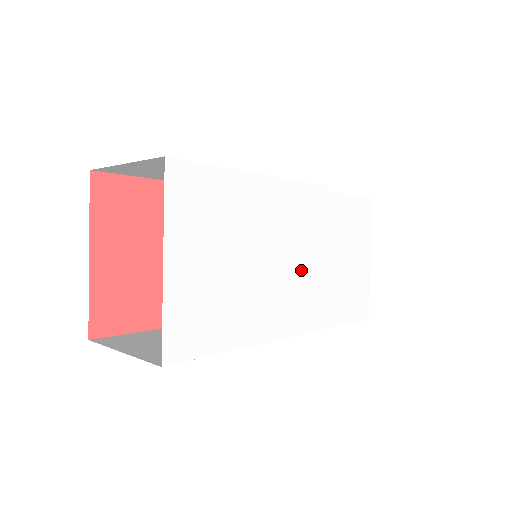
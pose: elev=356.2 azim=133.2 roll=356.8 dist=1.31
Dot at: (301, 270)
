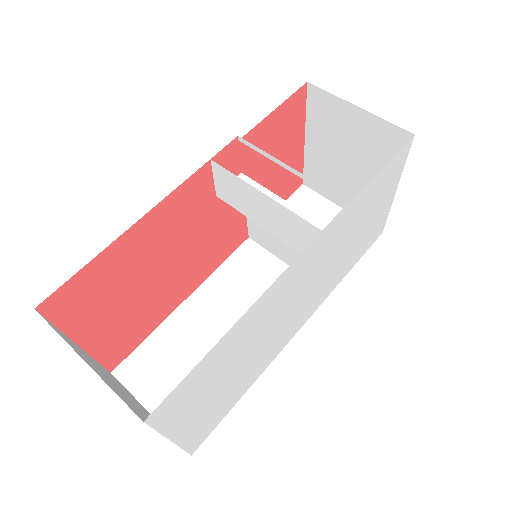
Dot at: (309, 293)
